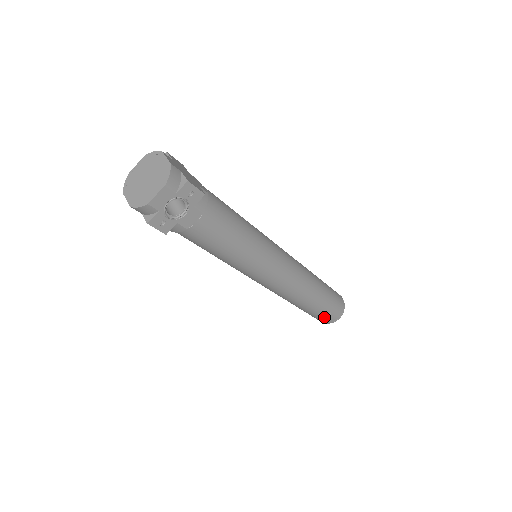
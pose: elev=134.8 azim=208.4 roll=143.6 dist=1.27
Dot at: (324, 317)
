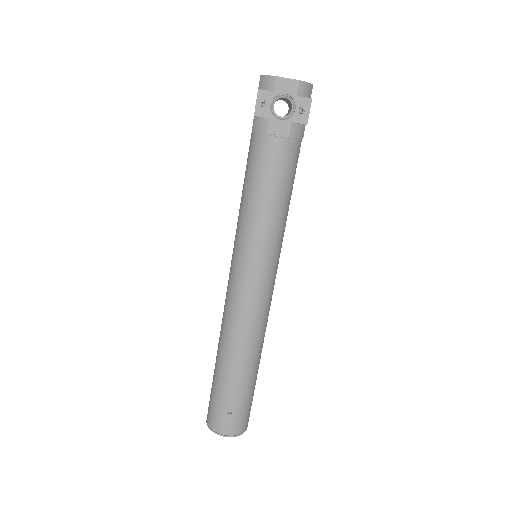
Dot at: (221, 411)
